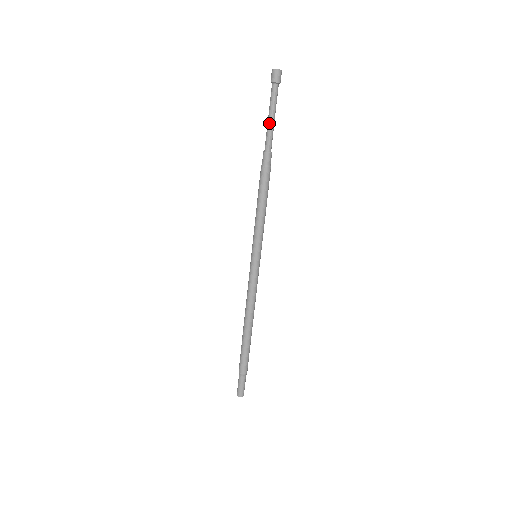
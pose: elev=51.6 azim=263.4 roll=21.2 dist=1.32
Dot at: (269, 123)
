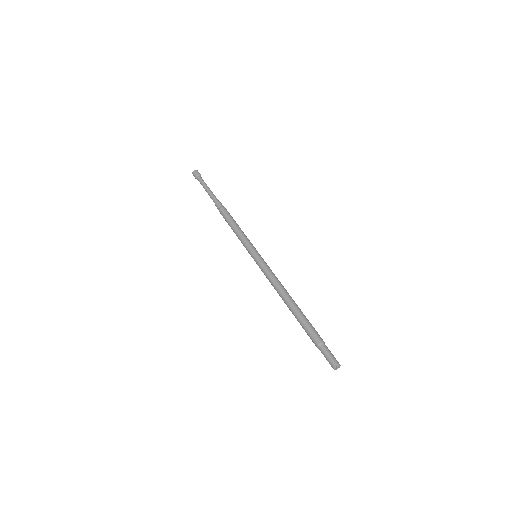
Dot at: (207, 191)
